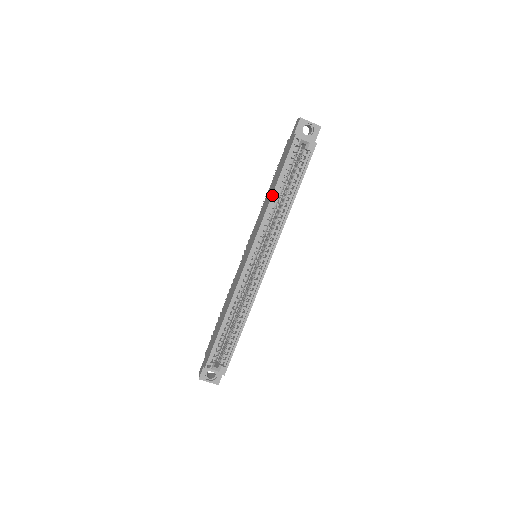
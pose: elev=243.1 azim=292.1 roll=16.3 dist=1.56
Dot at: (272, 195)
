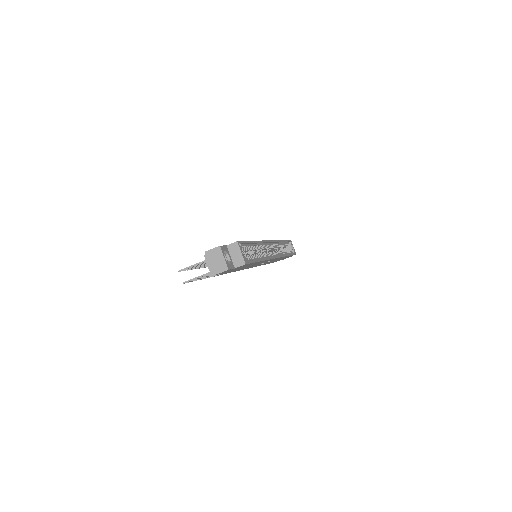
Dot at: (282, 240)
